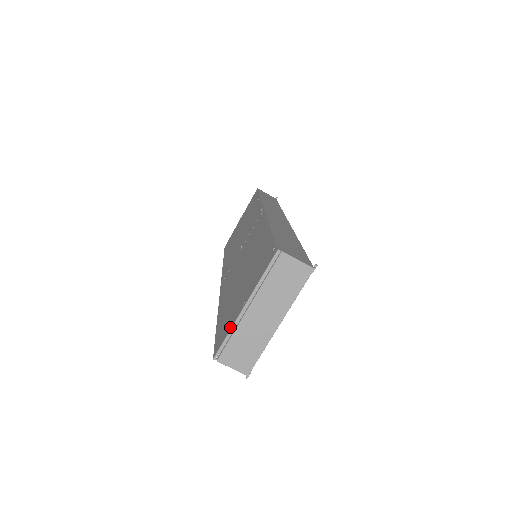
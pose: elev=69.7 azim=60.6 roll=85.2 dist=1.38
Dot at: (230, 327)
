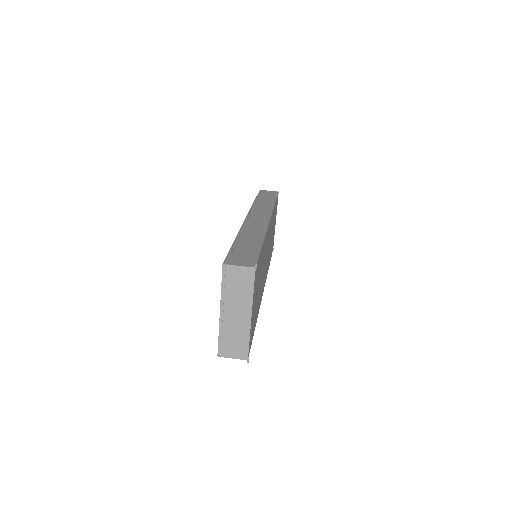
Dot at: (219, 330)
